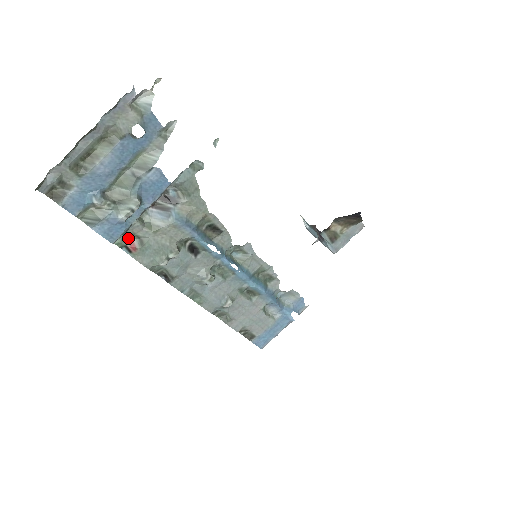
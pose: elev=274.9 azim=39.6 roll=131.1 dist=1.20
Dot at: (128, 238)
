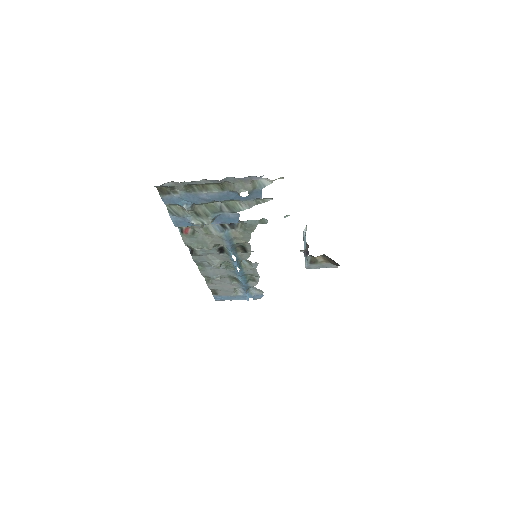
Dot at: occluded
